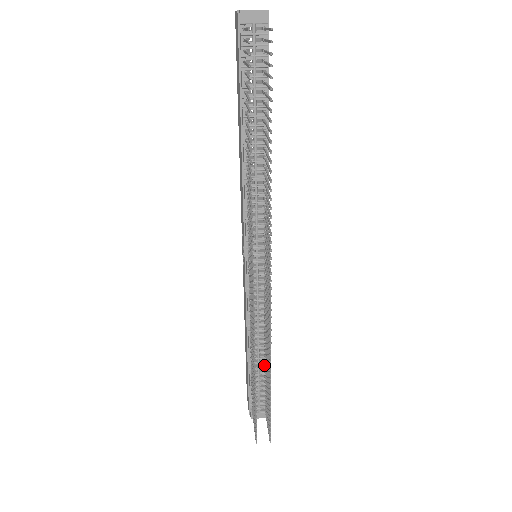
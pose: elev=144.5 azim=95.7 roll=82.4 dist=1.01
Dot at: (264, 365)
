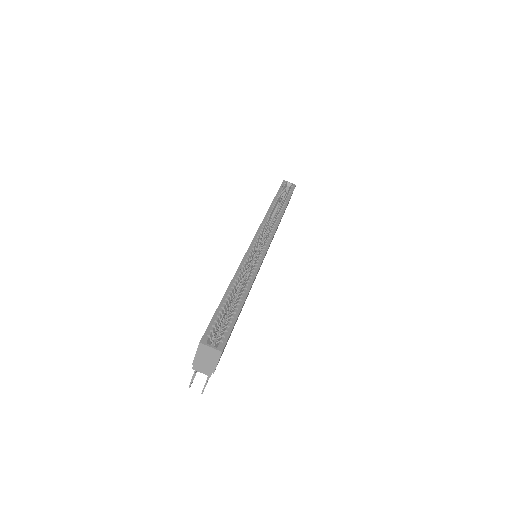
Dot at: occluded
